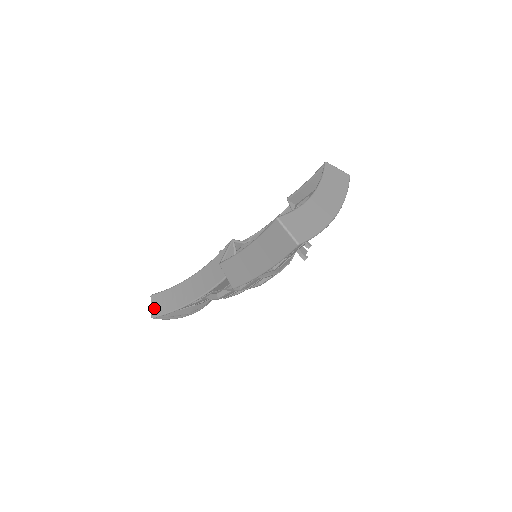
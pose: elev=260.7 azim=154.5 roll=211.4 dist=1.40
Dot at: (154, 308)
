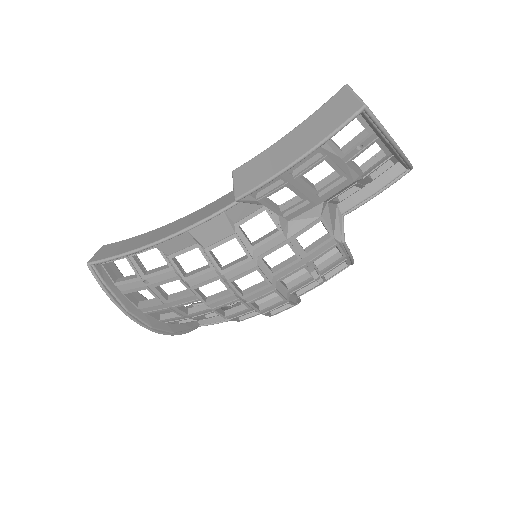
Dot at: (98, 254)
